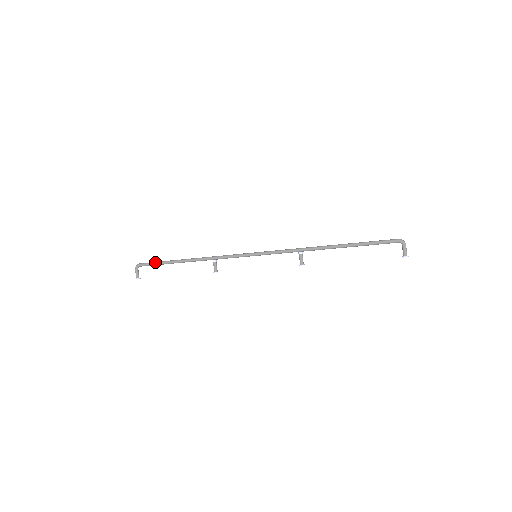
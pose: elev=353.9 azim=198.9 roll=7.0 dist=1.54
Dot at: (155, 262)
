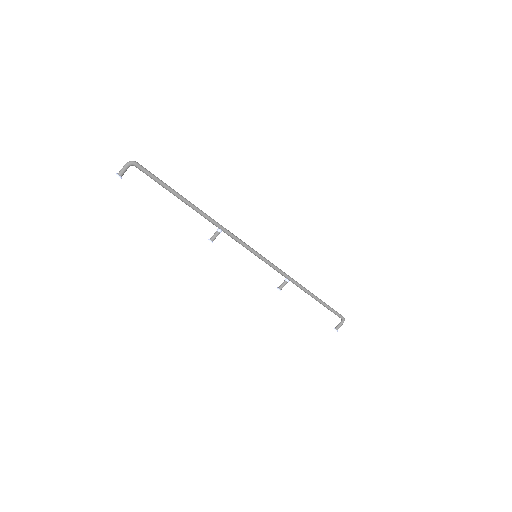
Dot at: occluded
